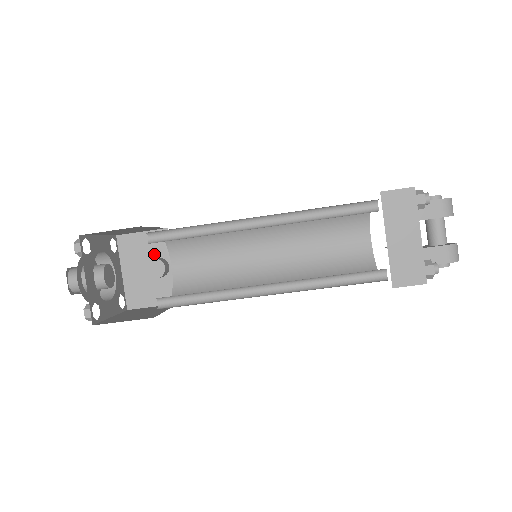
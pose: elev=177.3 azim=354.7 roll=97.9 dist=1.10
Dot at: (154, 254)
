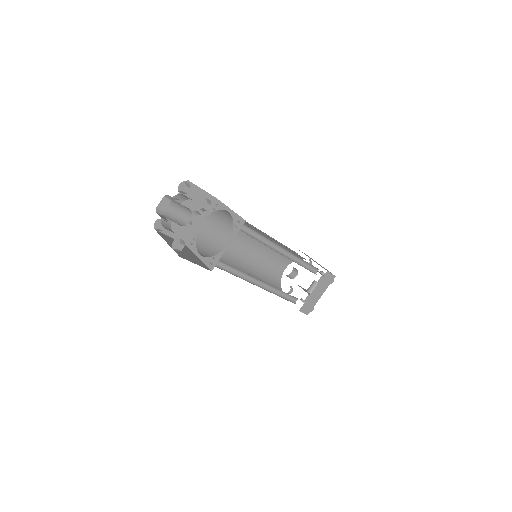
Dot at: (197, 207)
